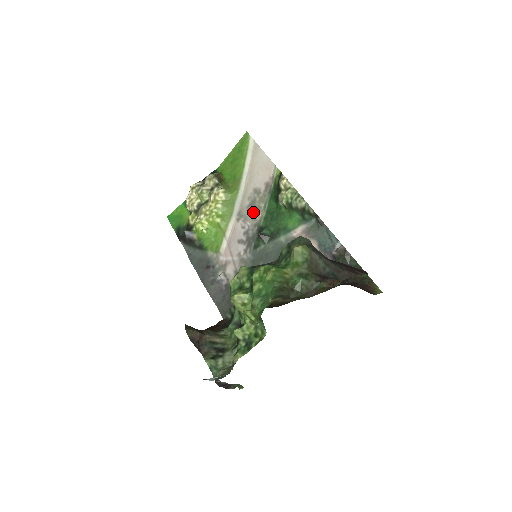
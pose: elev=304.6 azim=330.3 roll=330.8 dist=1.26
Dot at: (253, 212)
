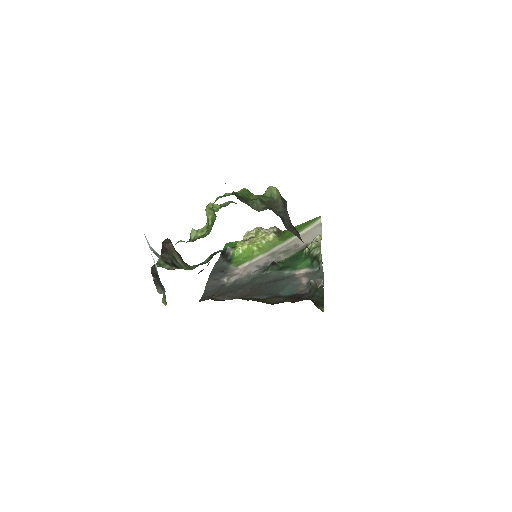
Dot at: (282, 254)
